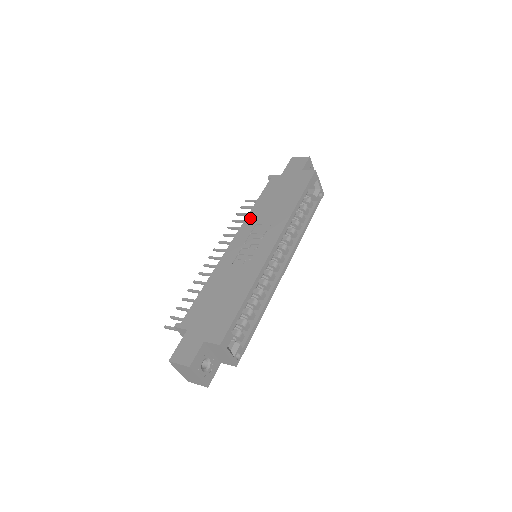
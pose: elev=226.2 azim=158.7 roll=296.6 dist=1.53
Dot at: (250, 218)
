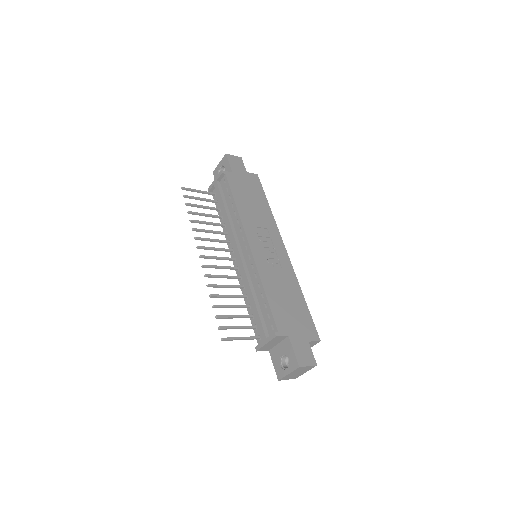
Dot at: (245, 219)
